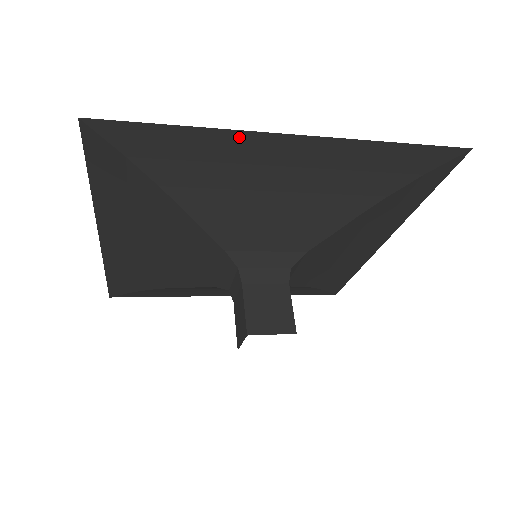
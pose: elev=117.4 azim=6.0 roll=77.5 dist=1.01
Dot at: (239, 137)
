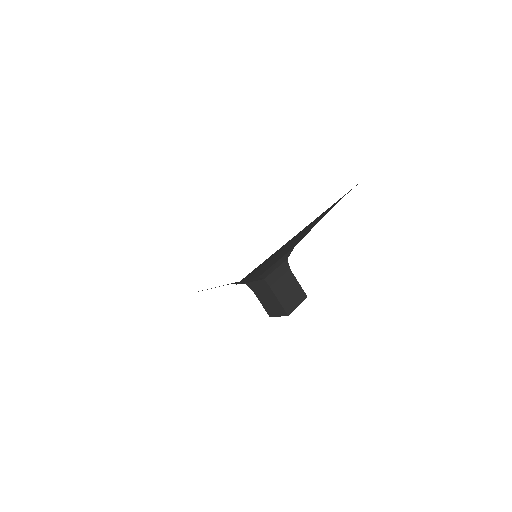
Dot at: occluded
